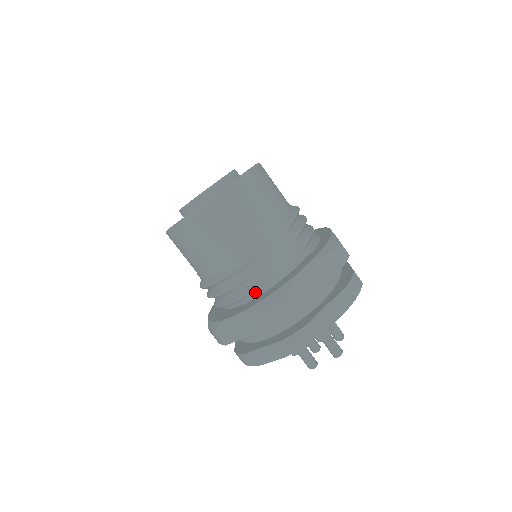
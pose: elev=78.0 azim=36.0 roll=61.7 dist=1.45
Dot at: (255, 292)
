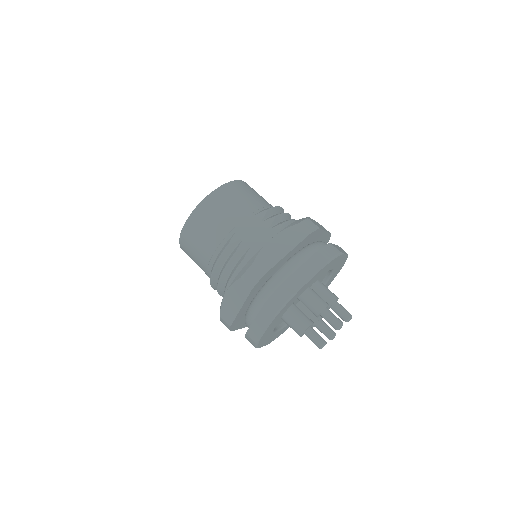
Dot at: occluded
